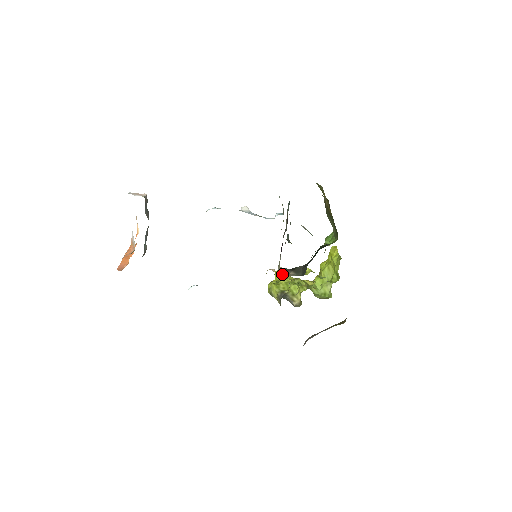
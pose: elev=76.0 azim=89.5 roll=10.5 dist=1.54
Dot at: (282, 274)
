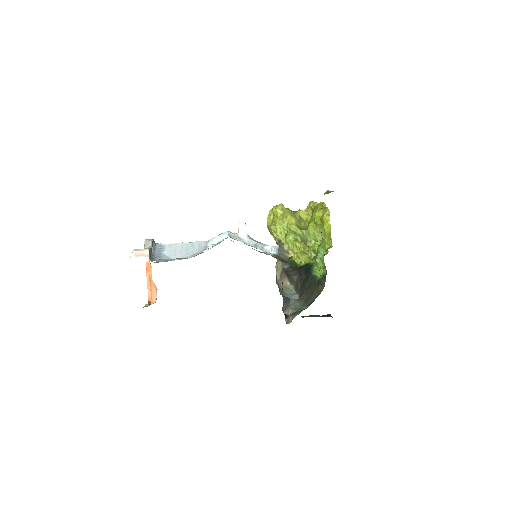
Dot at: (279, 273)
